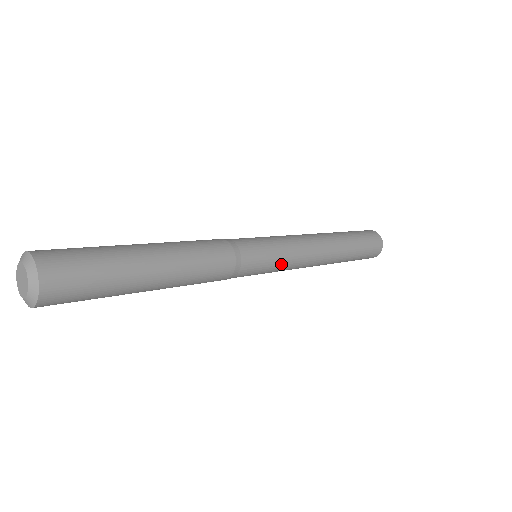
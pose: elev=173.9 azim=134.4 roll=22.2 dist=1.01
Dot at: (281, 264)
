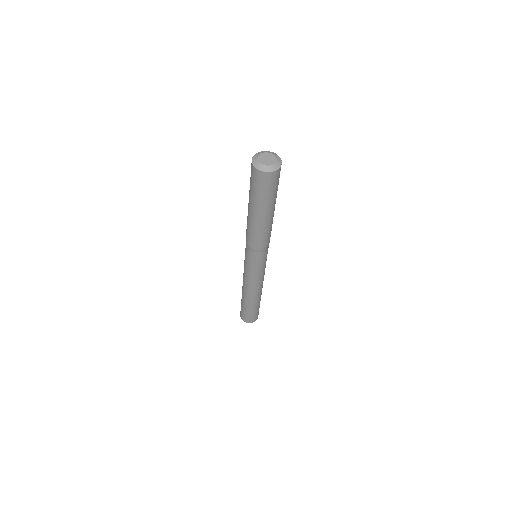
Dot at: (265, 266)
